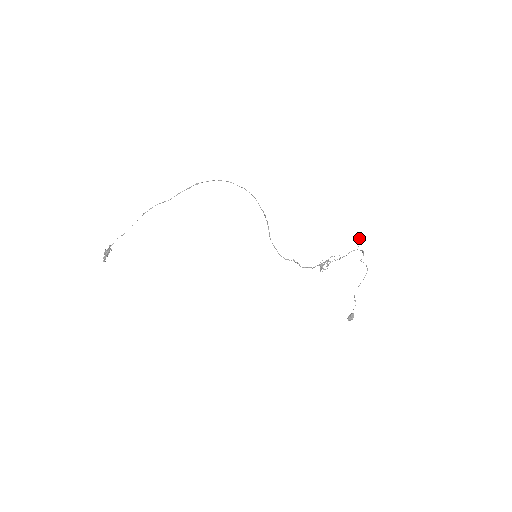
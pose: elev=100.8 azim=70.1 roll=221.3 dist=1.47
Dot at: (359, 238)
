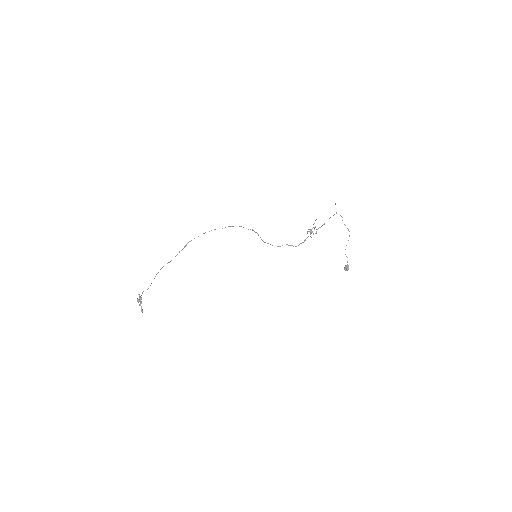
Dot at: (335, 203)
